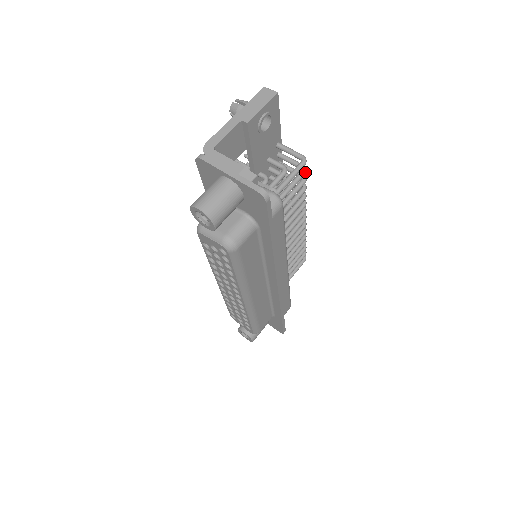
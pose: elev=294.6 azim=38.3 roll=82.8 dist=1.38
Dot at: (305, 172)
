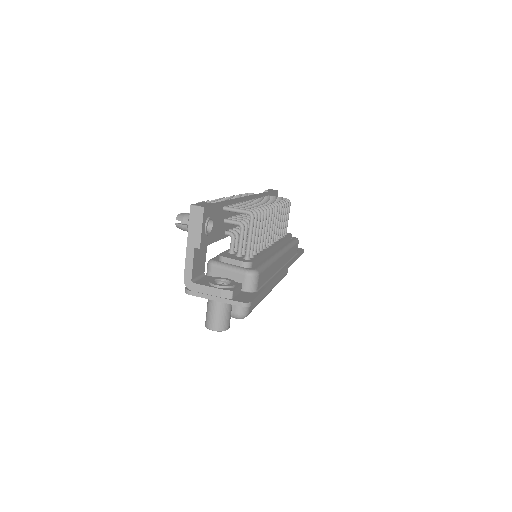
Dot at: (257, 216)
